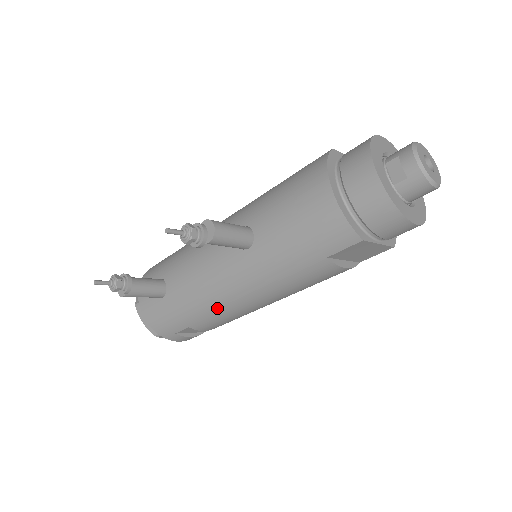
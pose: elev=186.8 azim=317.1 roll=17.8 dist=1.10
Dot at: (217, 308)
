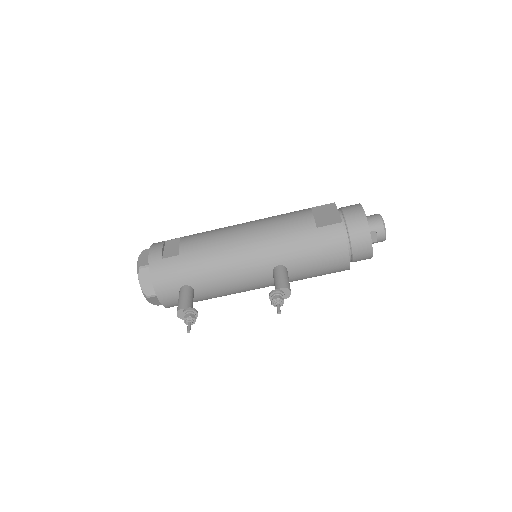
Dot at: occluded
